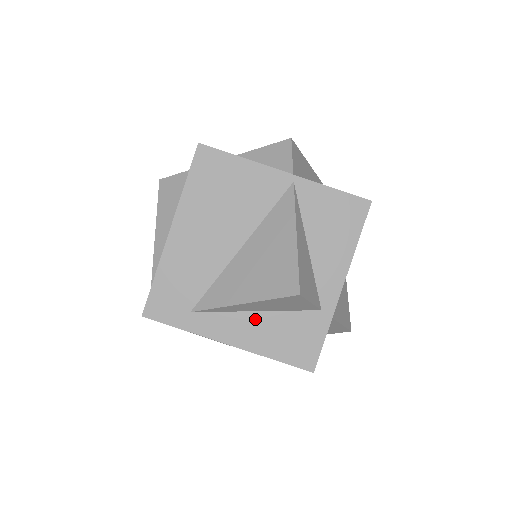
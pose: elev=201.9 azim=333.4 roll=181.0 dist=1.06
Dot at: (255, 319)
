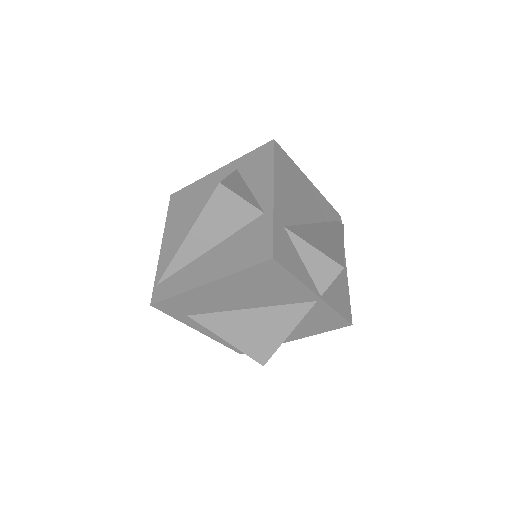
Dot at: occluded
